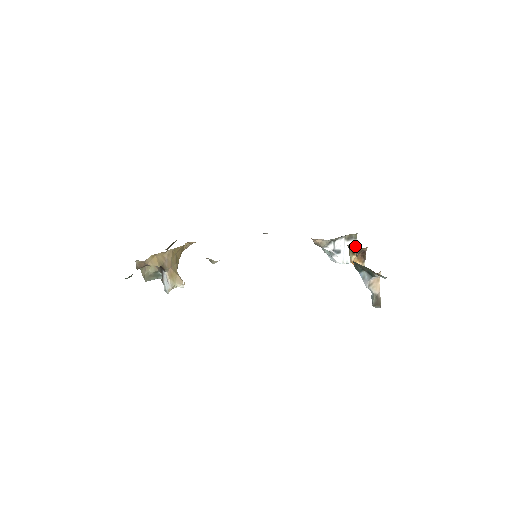
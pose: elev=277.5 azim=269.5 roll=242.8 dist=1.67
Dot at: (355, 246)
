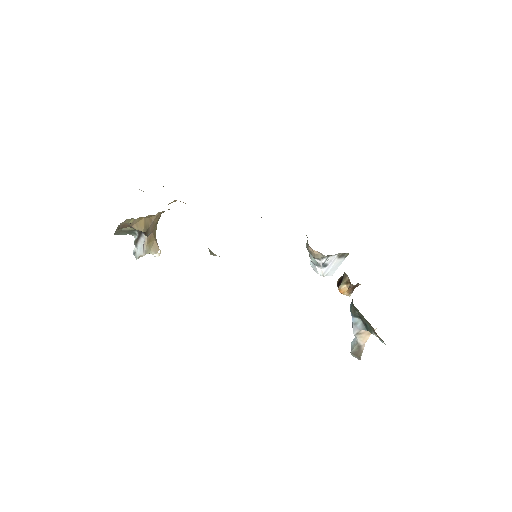
Dot at: (341, 263)
